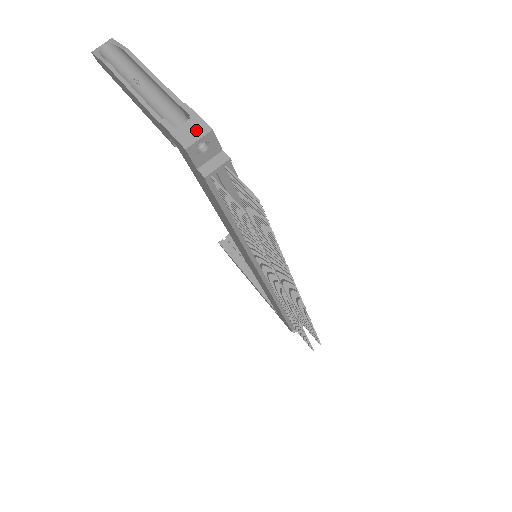
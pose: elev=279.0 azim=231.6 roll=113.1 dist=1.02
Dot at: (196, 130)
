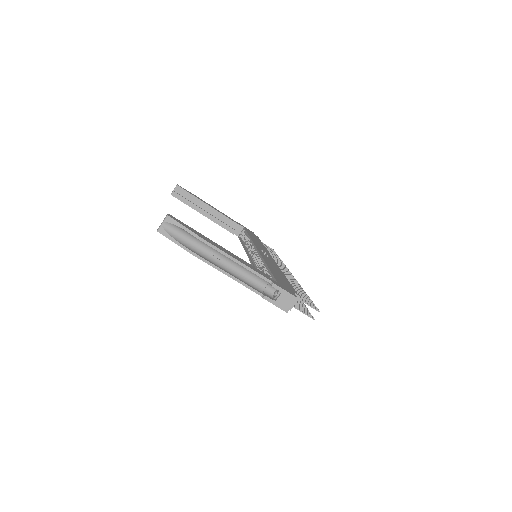
Dot at: (288, 300)
